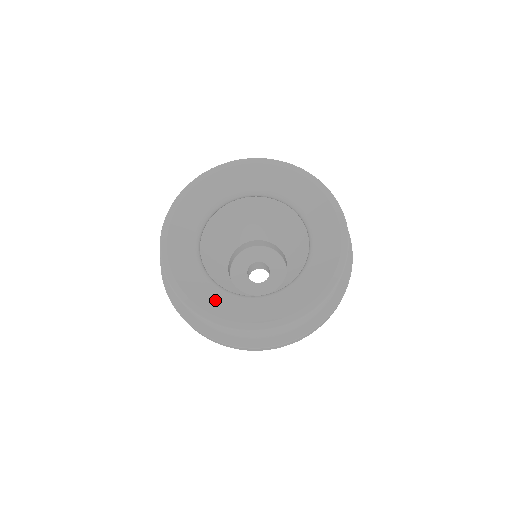
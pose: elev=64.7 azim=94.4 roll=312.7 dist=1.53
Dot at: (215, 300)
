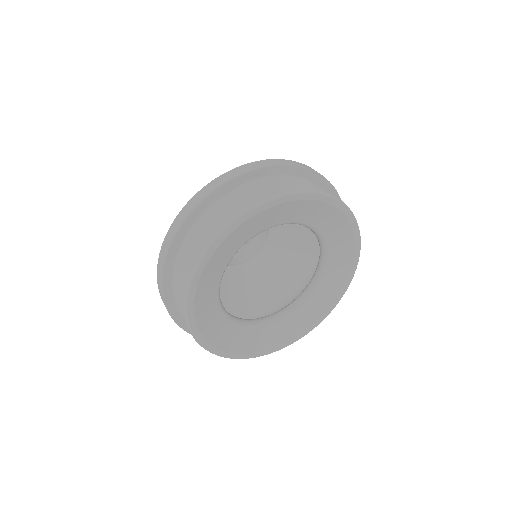
Dot at: (220, 331)
